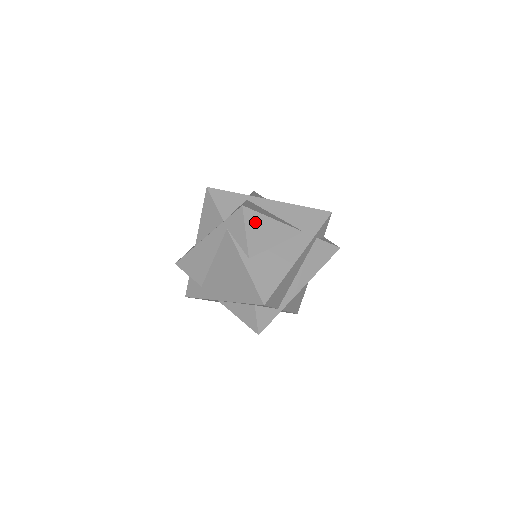
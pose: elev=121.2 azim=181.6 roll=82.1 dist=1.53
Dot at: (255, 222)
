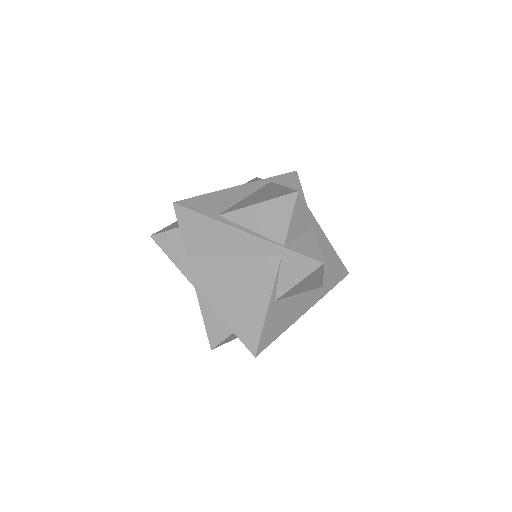
Dot at: (313, 276)
